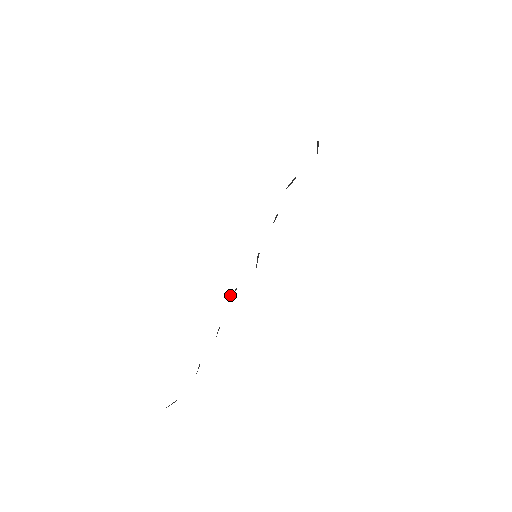
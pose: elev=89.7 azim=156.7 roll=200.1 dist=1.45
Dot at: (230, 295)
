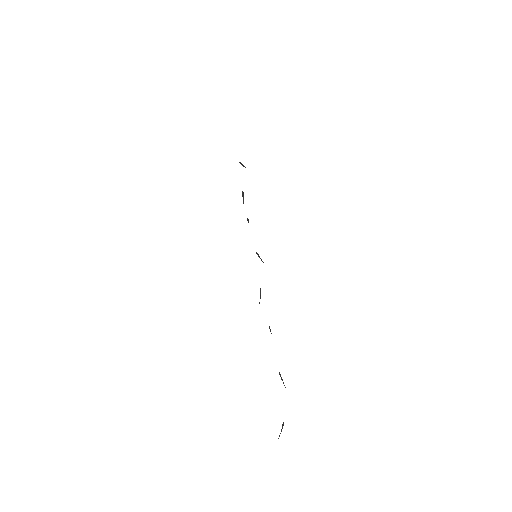
Dot at: occluded
